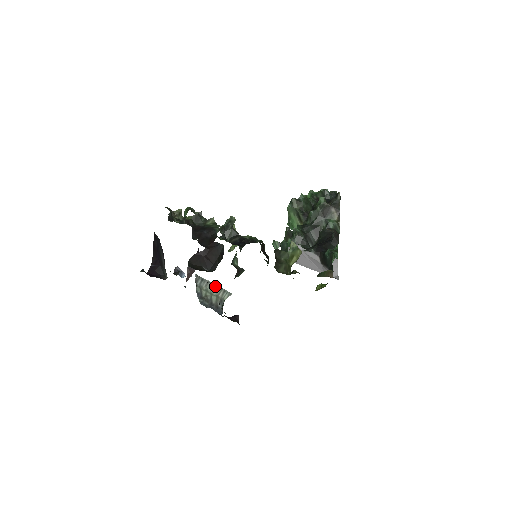
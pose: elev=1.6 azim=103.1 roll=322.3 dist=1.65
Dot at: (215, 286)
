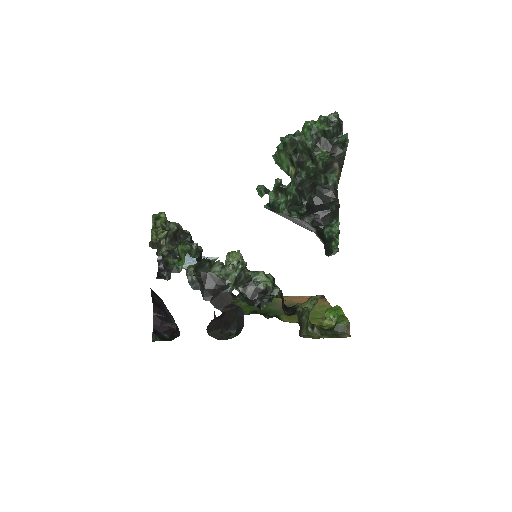
Dot at: occluded
